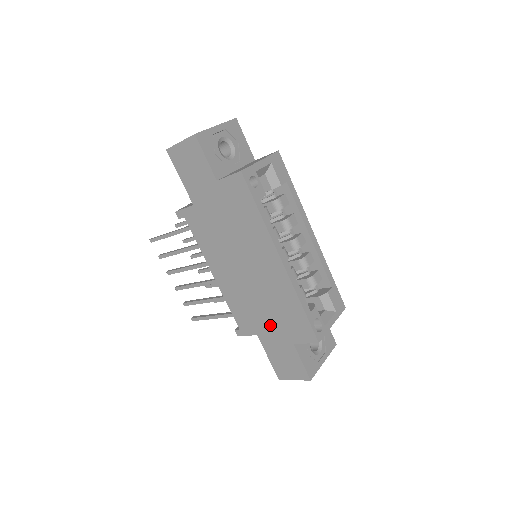
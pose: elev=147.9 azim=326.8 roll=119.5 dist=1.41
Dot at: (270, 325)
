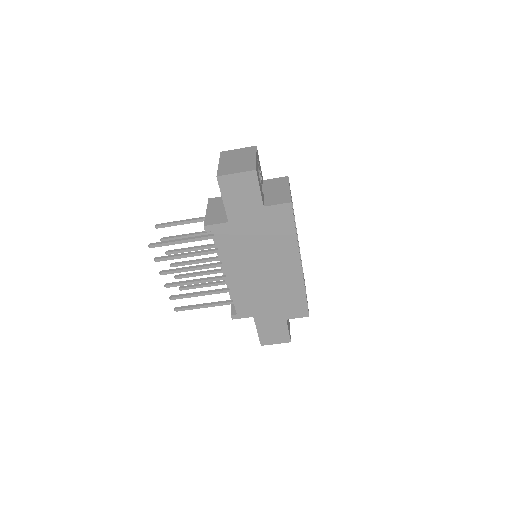
Dot at: (270, 309)
